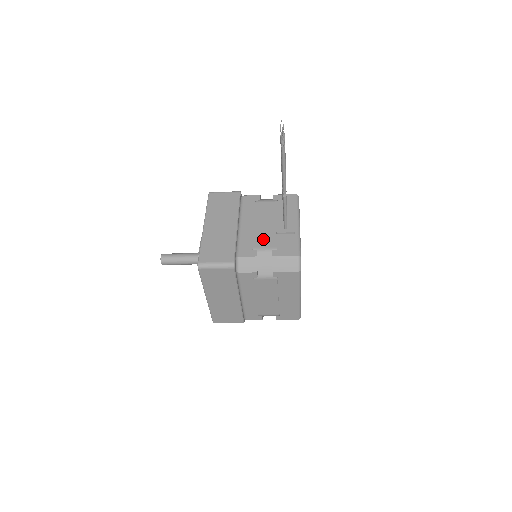
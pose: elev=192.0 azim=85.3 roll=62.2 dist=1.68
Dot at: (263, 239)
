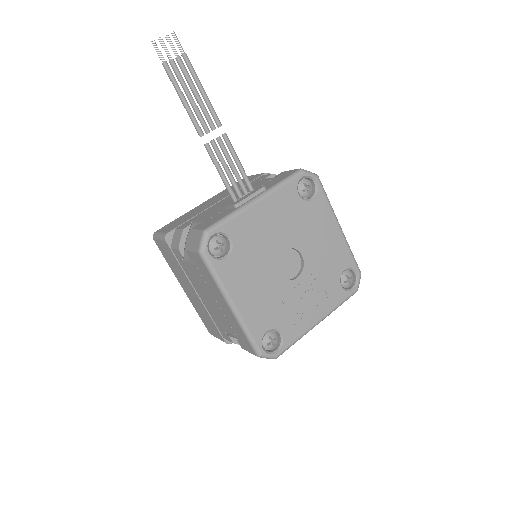
Dot at: (211, 213)
